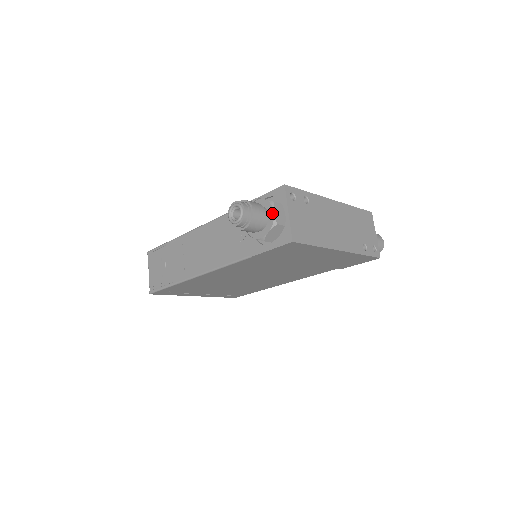
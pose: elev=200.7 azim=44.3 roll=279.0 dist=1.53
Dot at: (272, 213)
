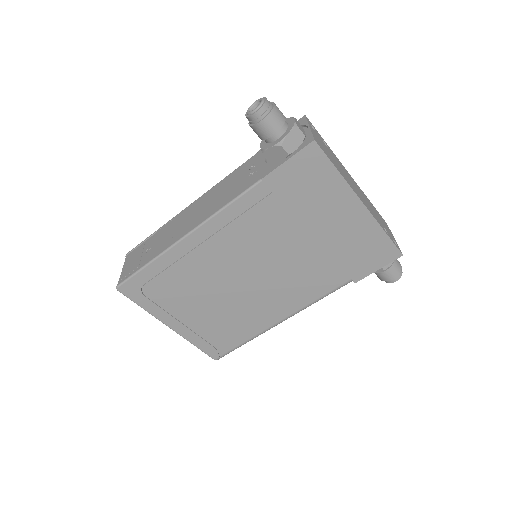
Dot at: (293, 121)
